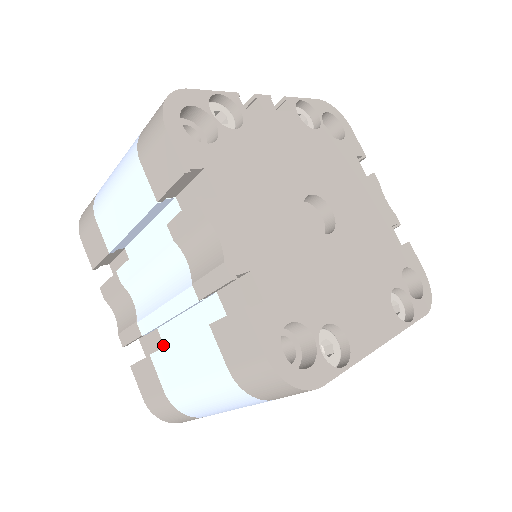
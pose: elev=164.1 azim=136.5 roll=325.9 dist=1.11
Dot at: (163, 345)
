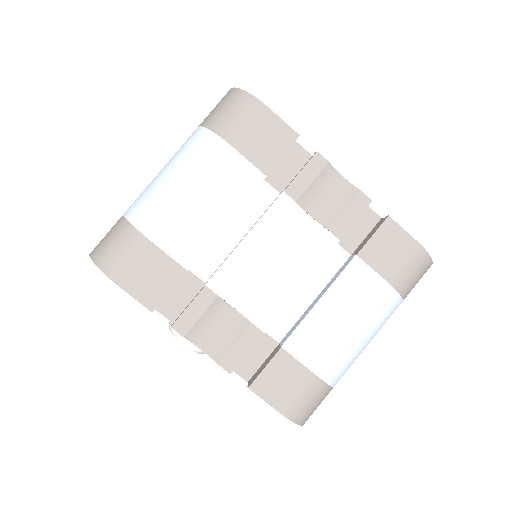
Dot at: (271, 342)
